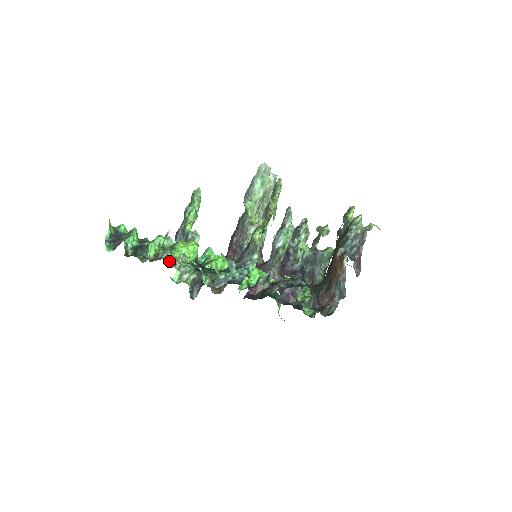
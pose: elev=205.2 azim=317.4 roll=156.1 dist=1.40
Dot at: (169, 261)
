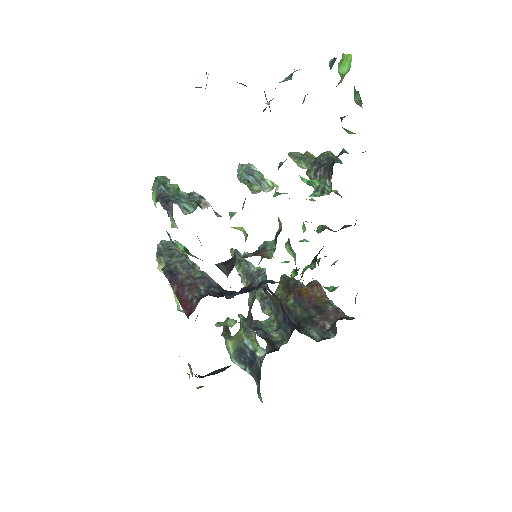
Dot at: occluded
